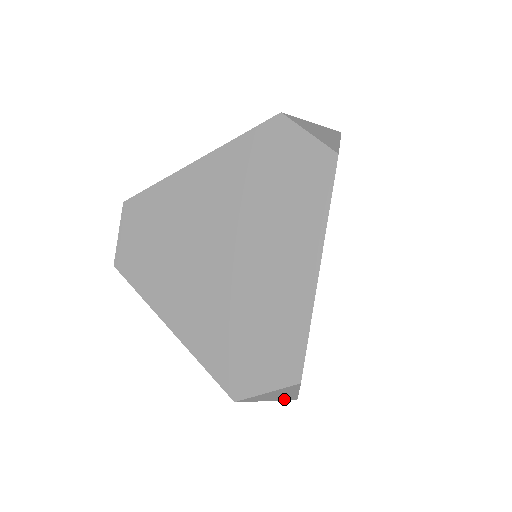
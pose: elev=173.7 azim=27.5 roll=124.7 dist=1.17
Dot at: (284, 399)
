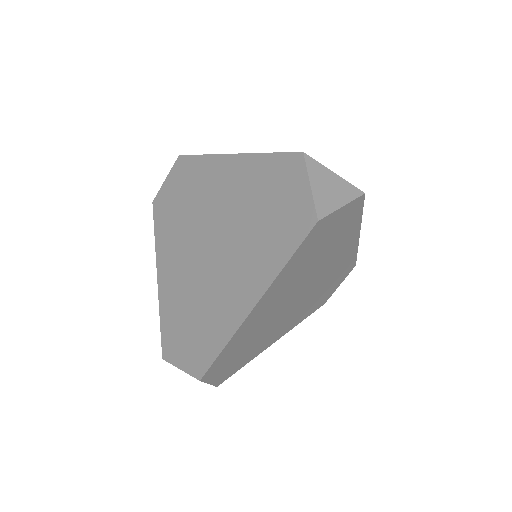
Dot at: occluded
